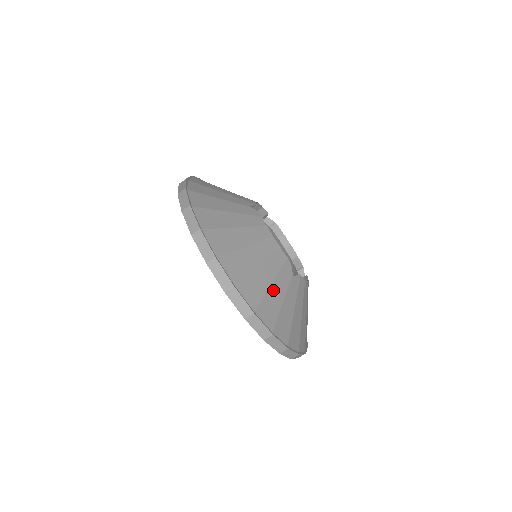
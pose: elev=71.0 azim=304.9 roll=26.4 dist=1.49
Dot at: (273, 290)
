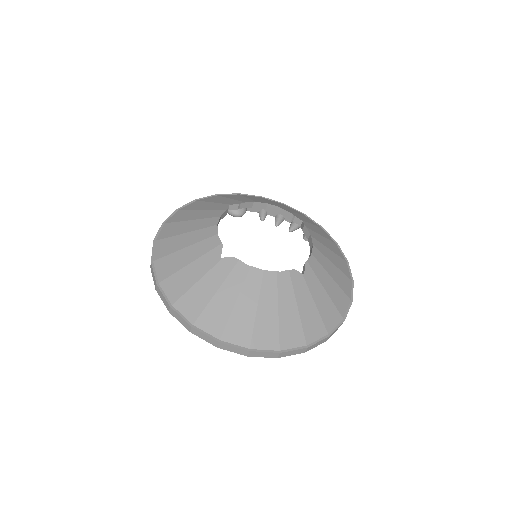
Dot at: (302, 310)
